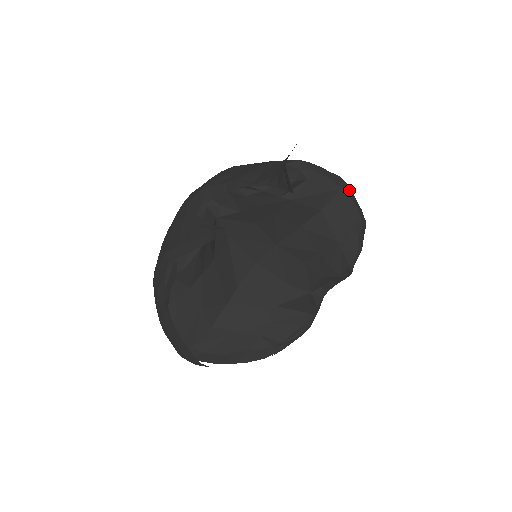
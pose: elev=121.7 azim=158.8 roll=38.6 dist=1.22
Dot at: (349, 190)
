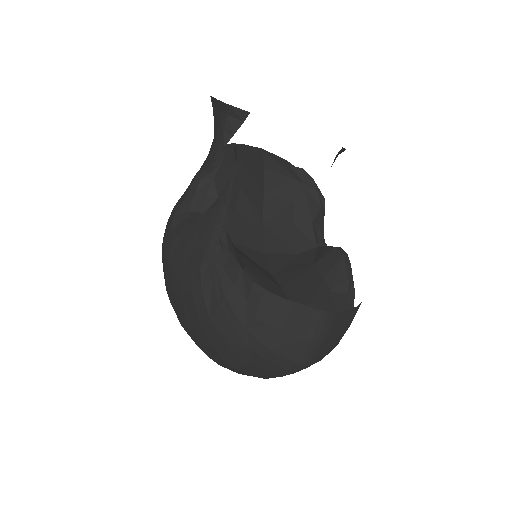
Dot at: occluded
